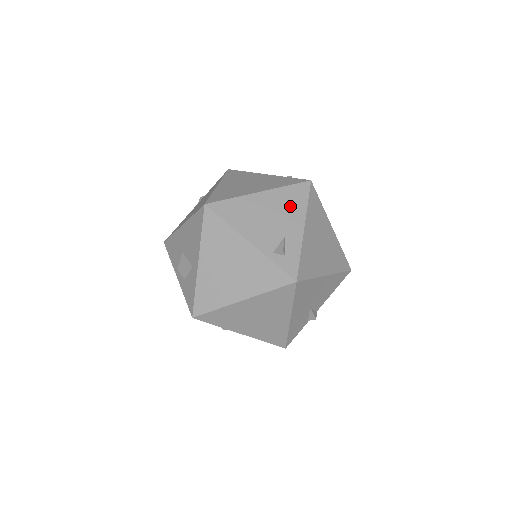
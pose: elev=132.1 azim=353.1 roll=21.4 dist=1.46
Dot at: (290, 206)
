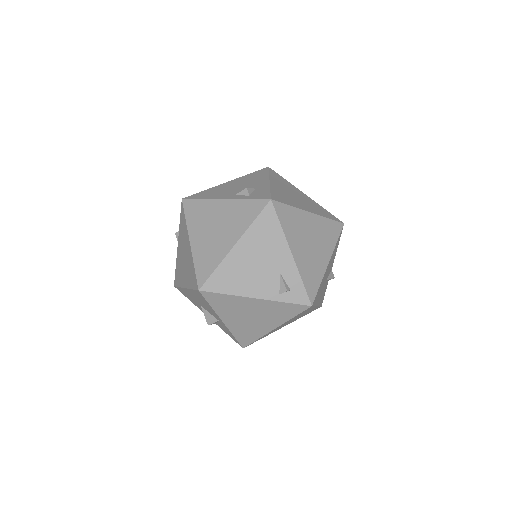
Dot at: (268, 241)
